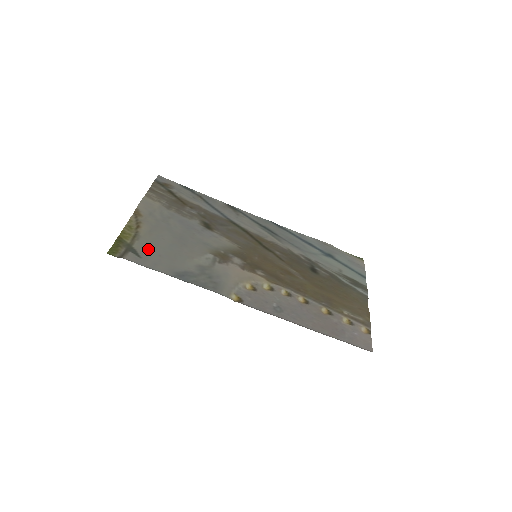
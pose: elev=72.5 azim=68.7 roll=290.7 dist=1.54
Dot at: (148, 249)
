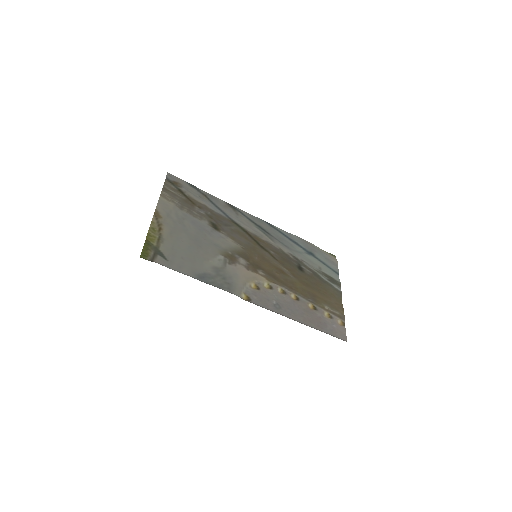
Dot at: (172, 252)
